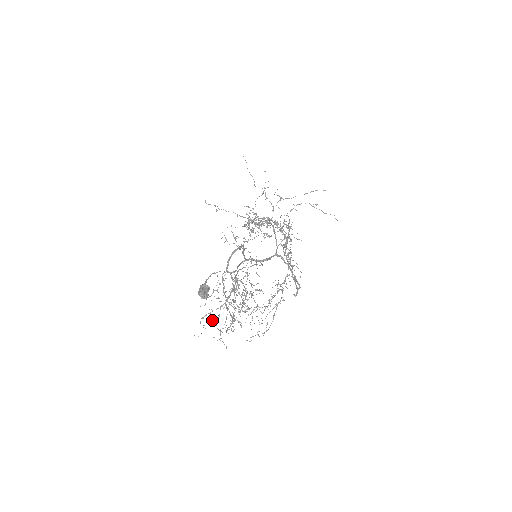
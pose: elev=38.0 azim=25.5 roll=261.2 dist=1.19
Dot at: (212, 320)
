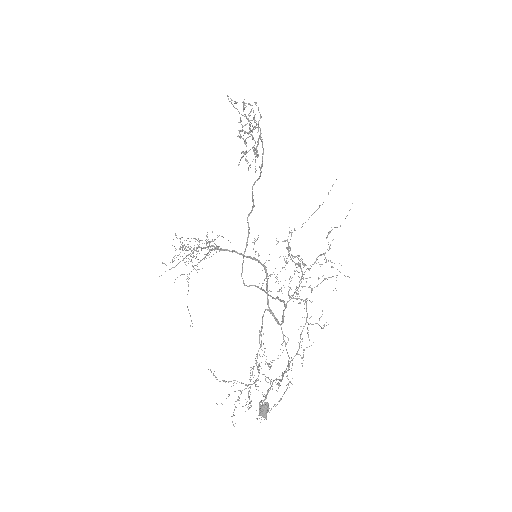
Dot at: occluded
